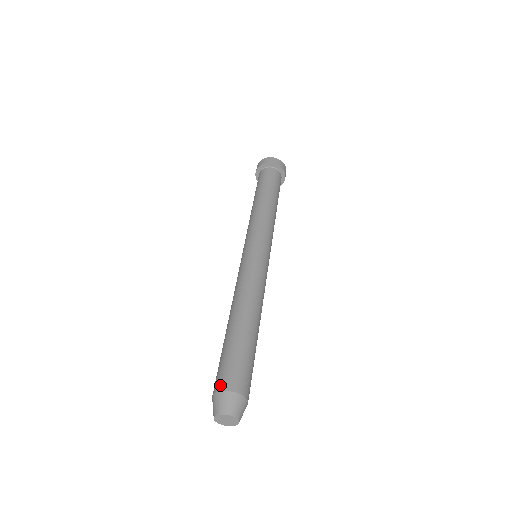
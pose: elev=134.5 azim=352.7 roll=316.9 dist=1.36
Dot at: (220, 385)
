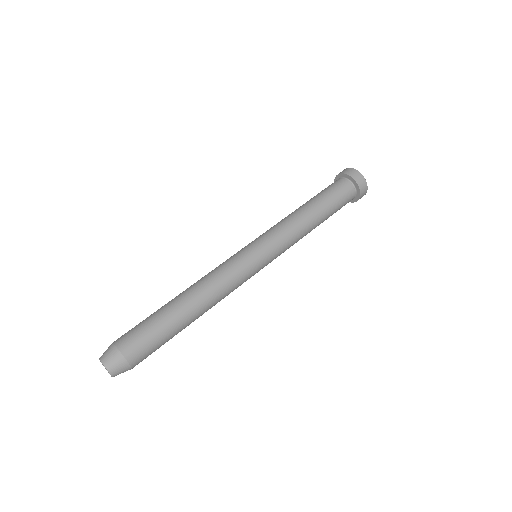
Dot at: (118, 339)
